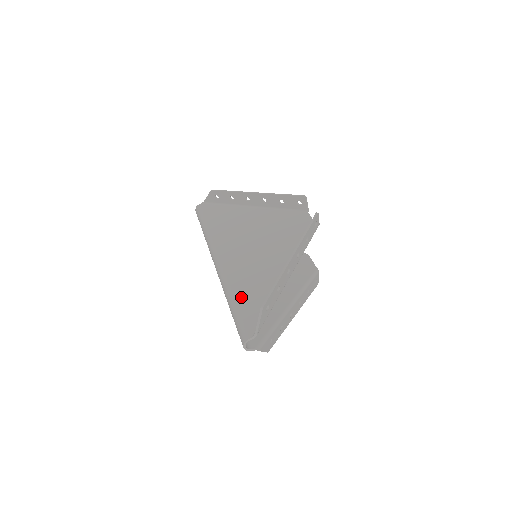
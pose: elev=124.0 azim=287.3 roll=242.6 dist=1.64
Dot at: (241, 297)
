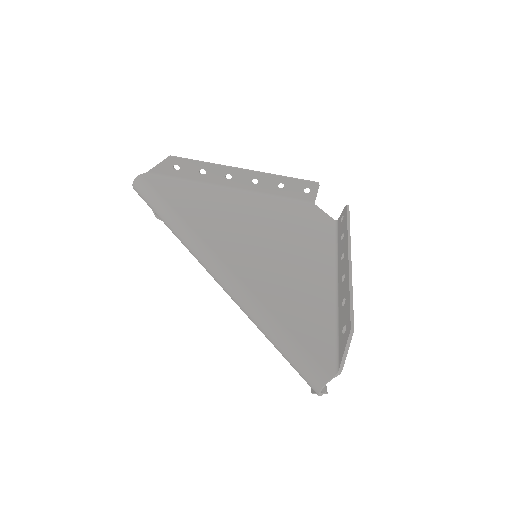
Dot at: (285, 314)
